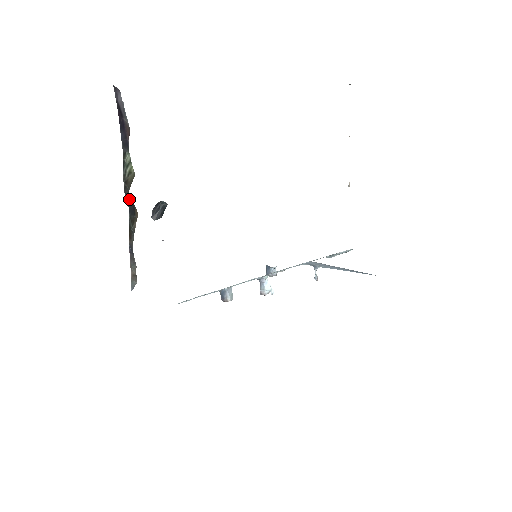
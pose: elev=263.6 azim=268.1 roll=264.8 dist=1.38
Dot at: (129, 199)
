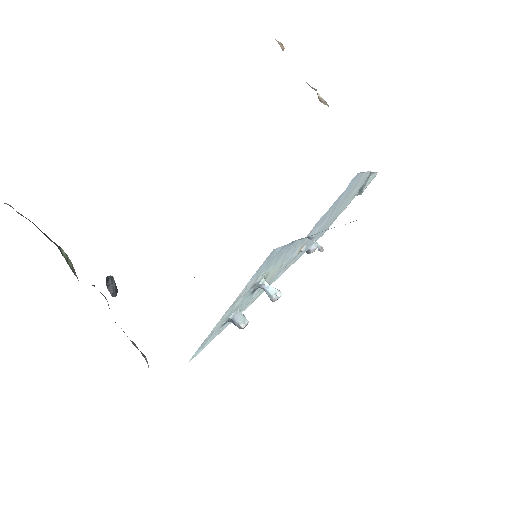
Dot at: (94, 286)
